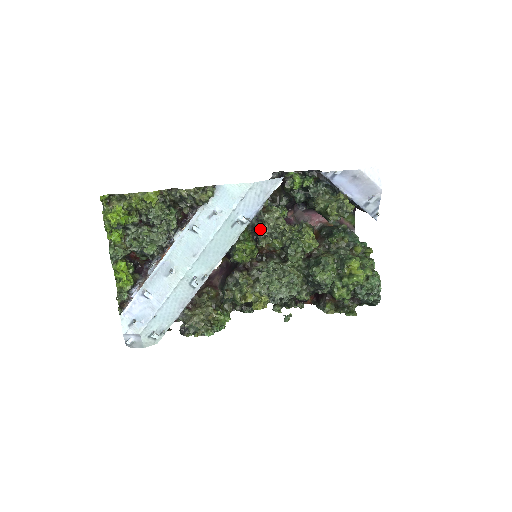
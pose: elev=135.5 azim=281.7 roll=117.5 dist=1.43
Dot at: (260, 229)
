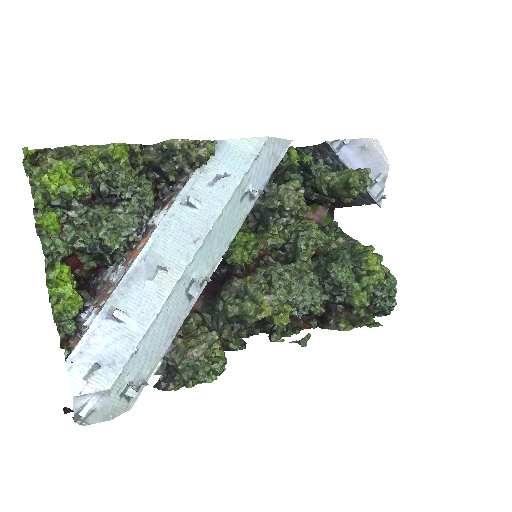
Dot at: (277, 204)
